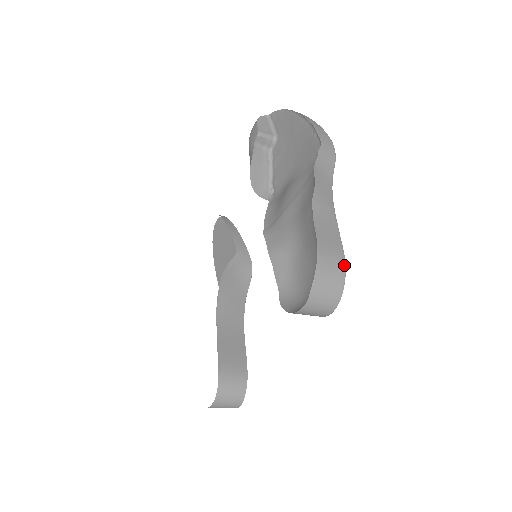
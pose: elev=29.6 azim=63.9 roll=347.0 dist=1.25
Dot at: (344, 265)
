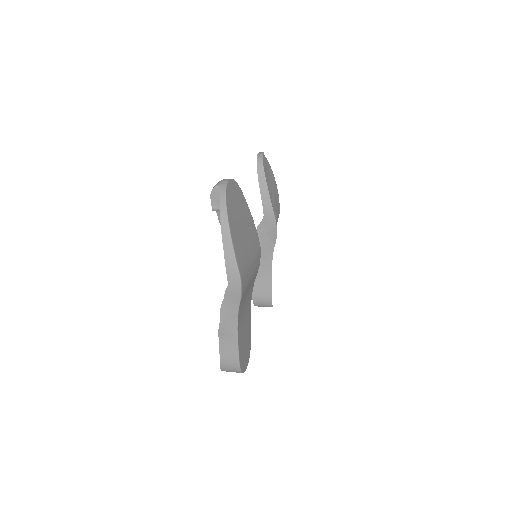
Dot at: (239, 367)
